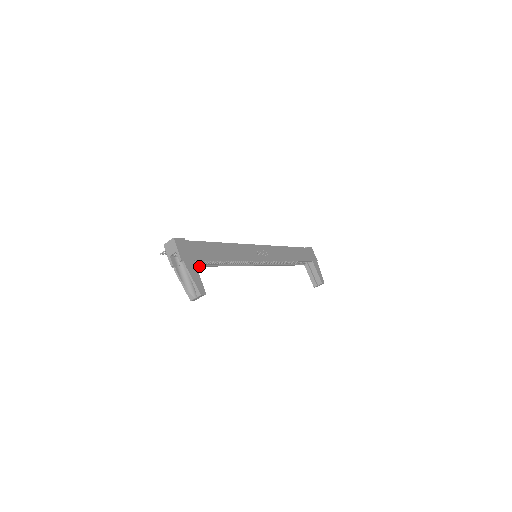
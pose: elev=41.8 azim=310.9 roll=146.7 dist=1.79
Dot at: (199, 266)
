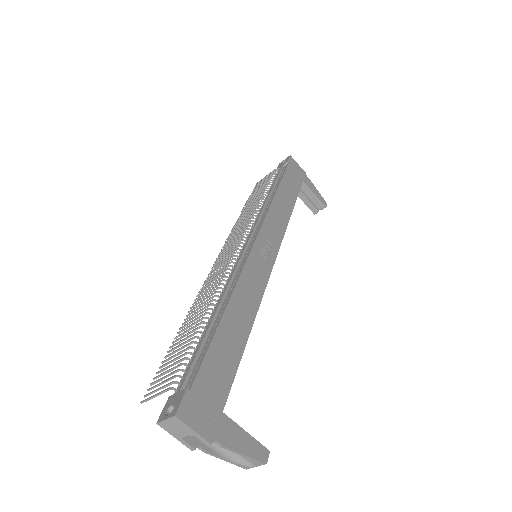
Dot at: occluded
